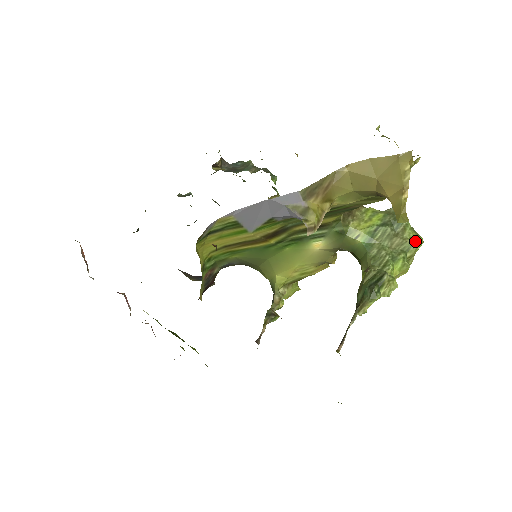
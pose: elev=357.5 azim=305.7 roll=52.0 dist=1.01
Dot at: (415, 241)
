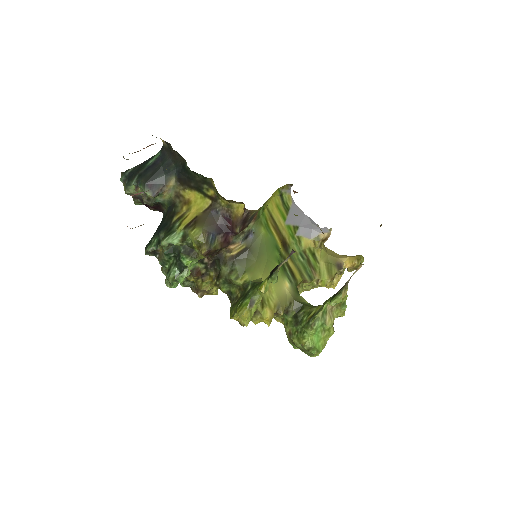
Dot at: occluded
